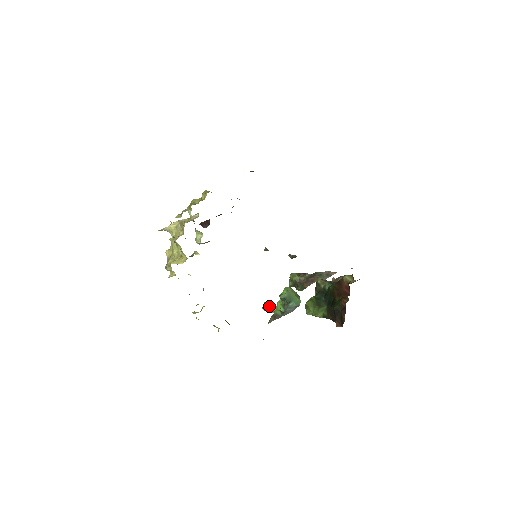
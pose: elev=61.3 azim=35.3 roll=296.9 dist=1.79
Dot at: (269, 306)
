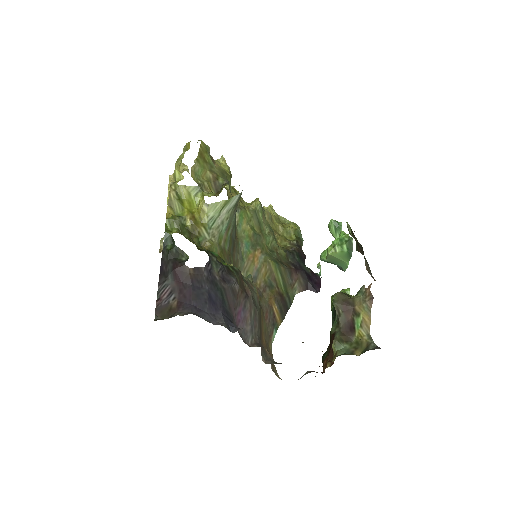
Dot at: (332, 231)
